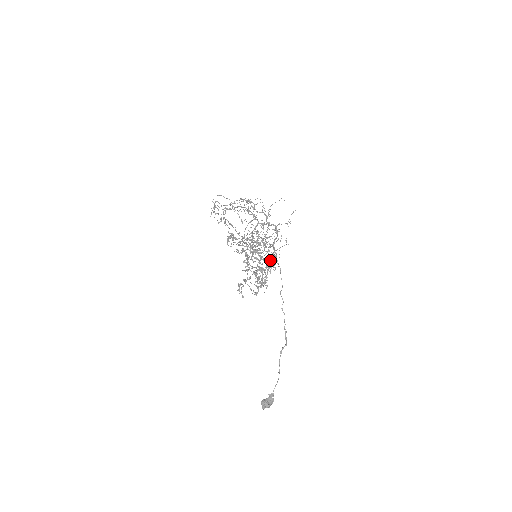
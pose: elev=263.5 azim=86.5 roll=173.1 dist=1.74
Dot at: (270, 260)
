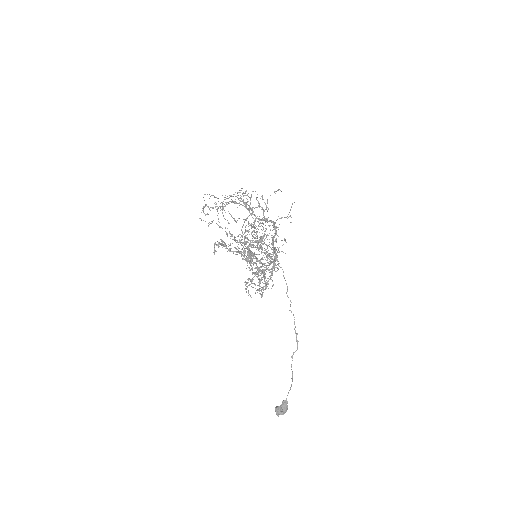
Dot at: occluded
